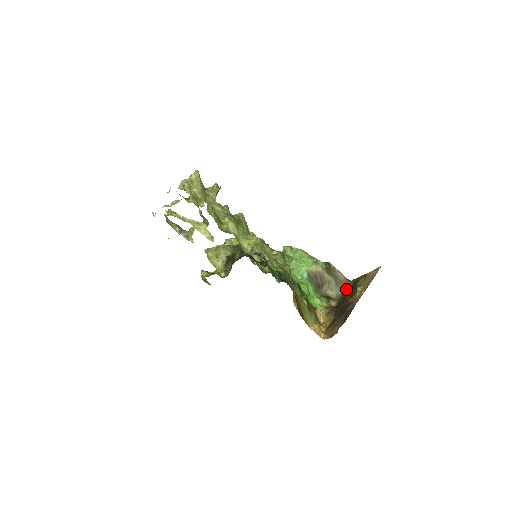
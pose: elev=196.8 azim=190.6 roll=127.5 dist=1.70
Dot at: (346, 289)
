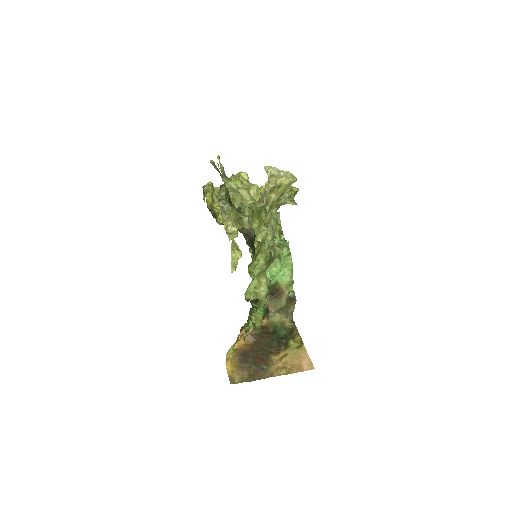
Dot at: (283, 322)
